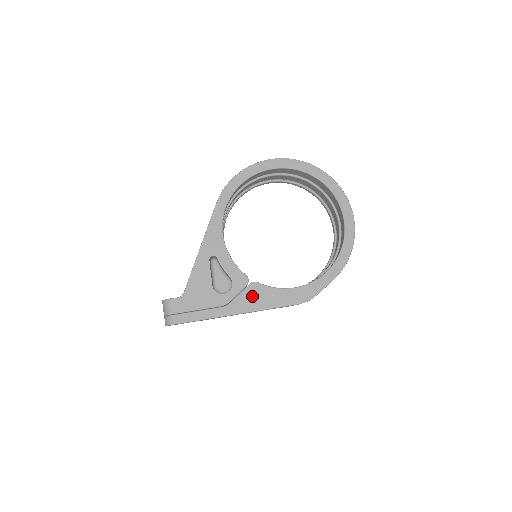
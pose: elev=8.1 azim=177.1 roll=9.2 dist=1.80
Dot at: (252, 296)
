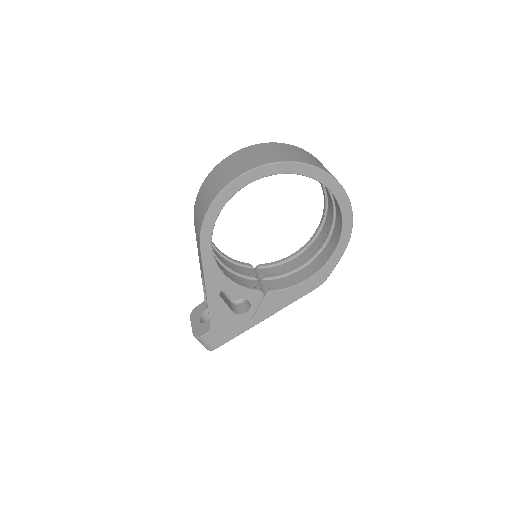
Dot at: (272, 303)
